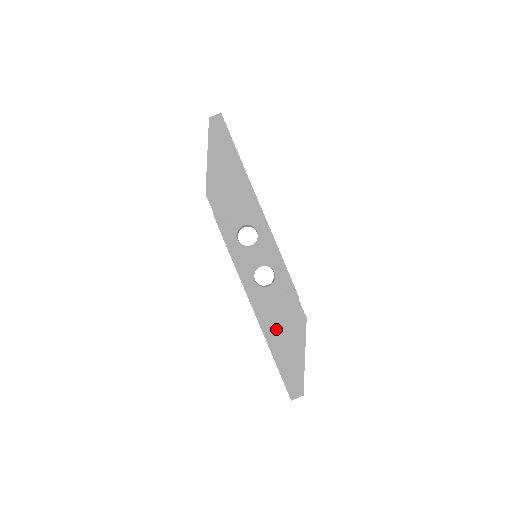
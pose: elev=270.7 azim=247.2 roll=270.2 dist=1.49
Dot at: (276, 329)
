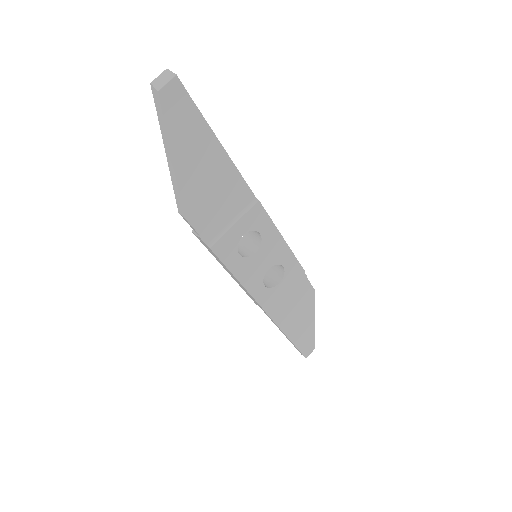
Dot at: (288, 315)
